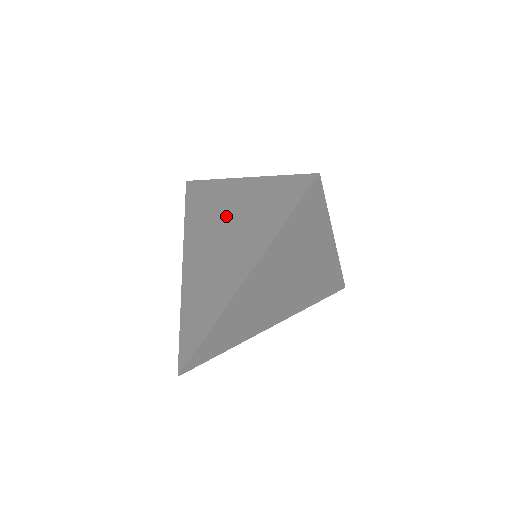
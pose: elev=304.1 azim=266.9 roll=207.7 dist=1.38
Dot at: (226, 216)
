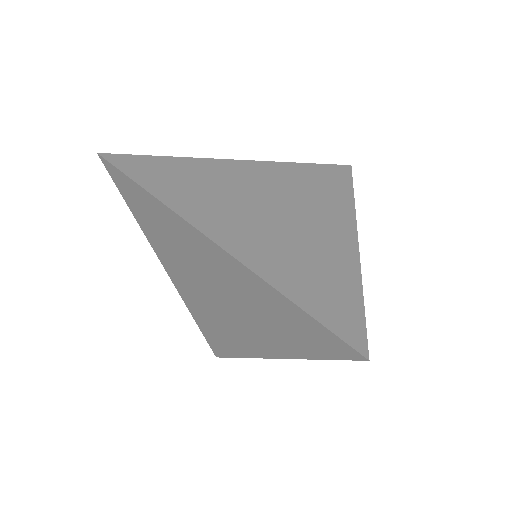
Dot at: (215, 276)
